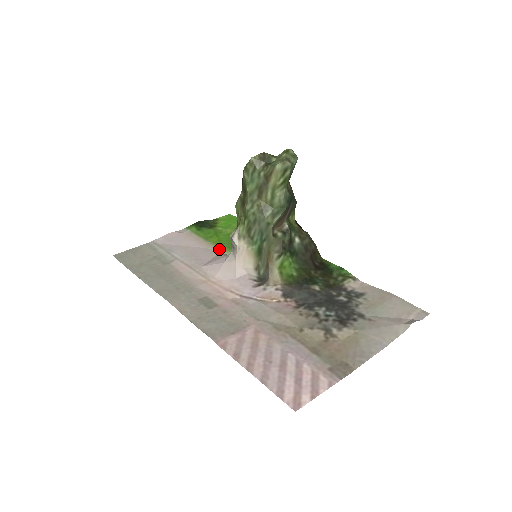
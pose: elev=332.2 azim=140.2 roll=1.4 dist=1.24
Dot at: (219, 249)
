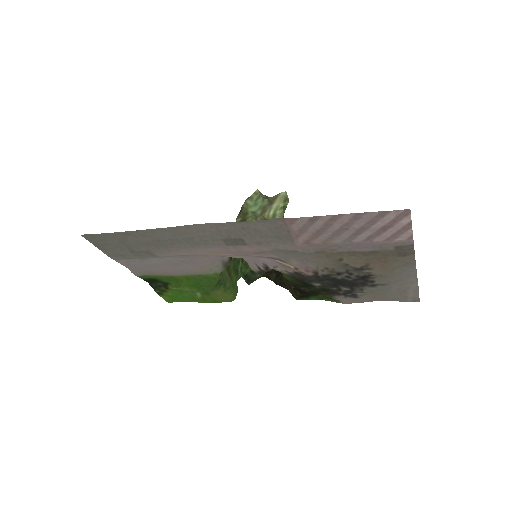
Dot at: (196, 274)
